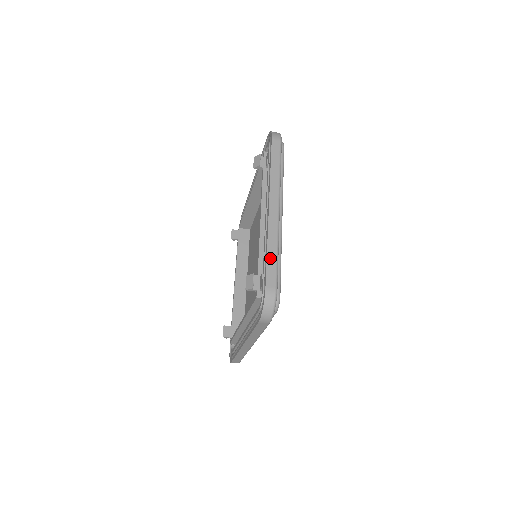
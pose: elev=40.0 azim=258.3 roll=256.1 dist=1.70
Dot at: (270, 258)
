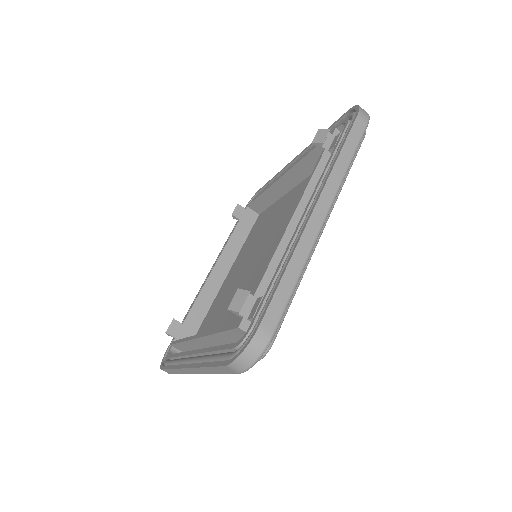
Dot at: (285, 283)
